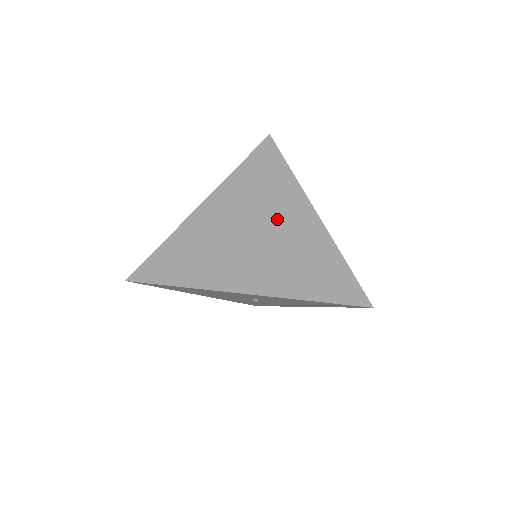
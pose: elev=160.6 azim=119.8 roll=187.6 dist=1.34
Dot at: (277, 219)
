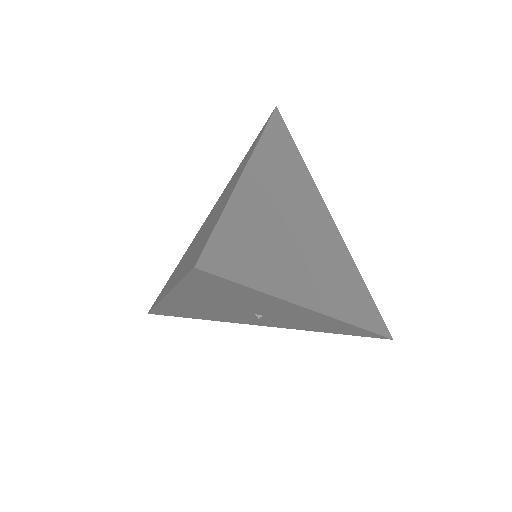
Dot at: (313, 219)
